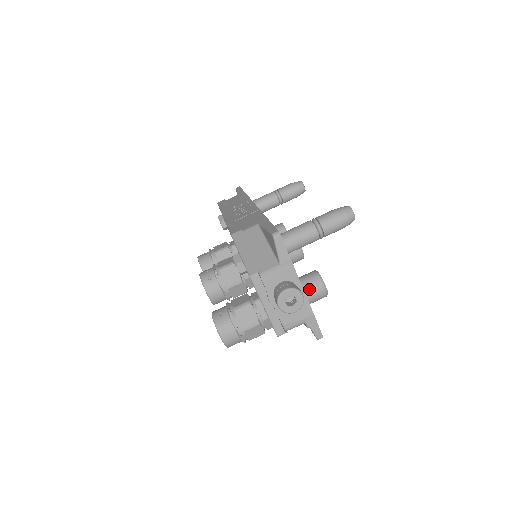
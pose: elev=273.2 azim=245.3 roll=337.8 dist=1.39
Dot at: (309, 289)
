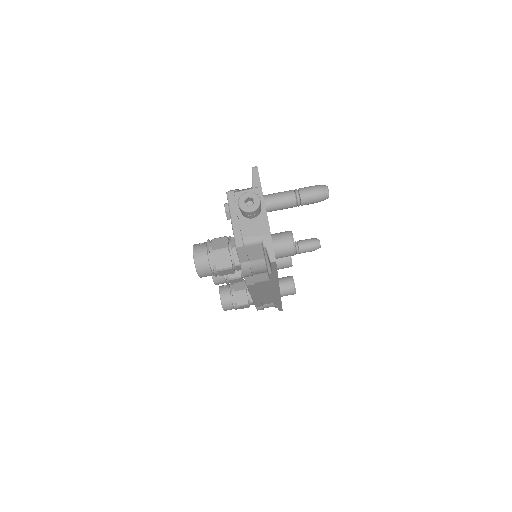
Dot at: (278, 237)
